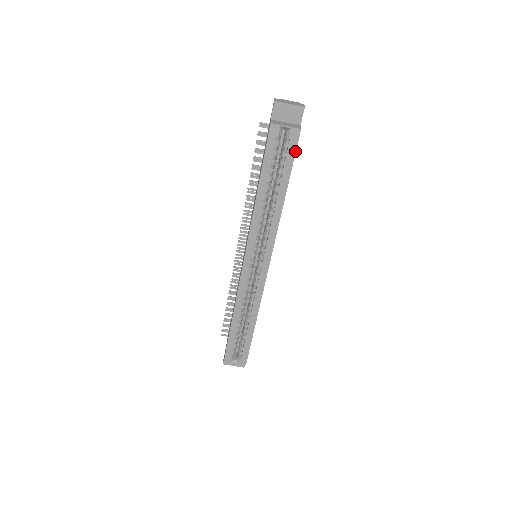
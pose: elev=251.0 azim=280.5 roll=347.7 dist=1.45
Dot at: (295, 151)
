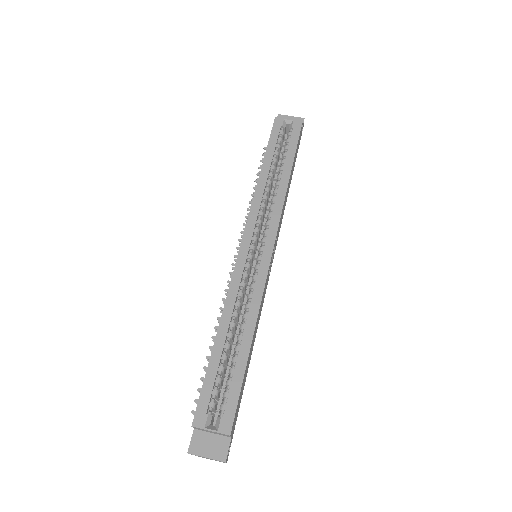
Dot at: (298, 137)
